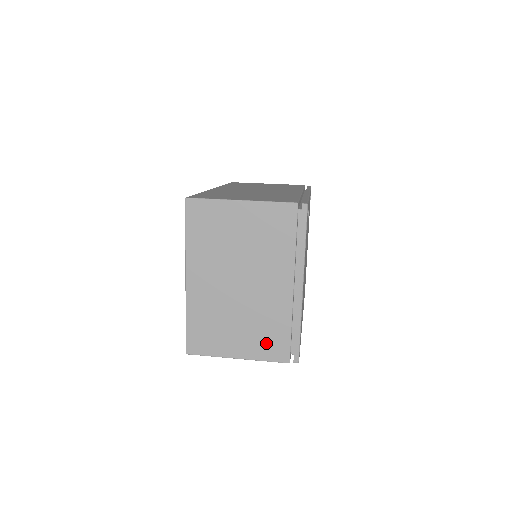
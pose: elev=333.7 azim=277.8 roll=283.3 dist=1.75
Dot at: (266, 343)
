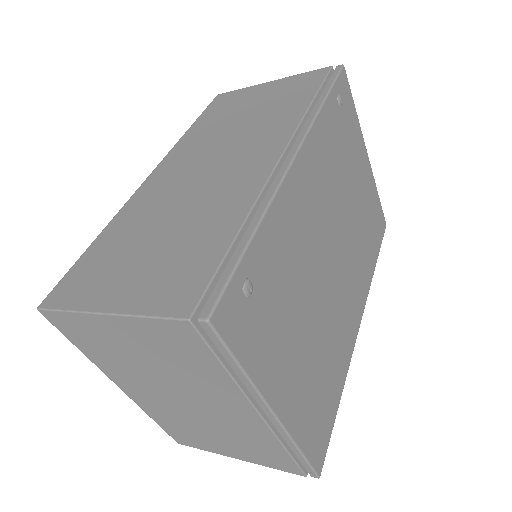
Dot at: (262, 455)
